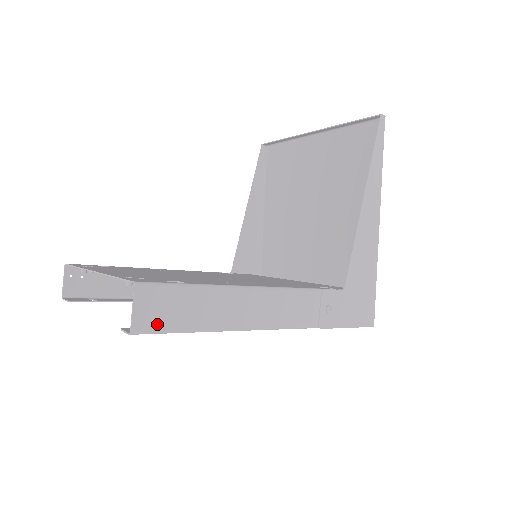
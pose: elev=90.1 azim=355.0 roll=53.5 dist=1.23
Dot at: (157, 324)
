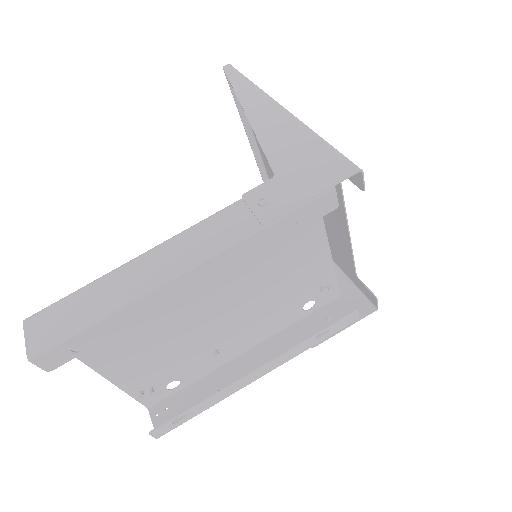
Dot at: (52, 337)
